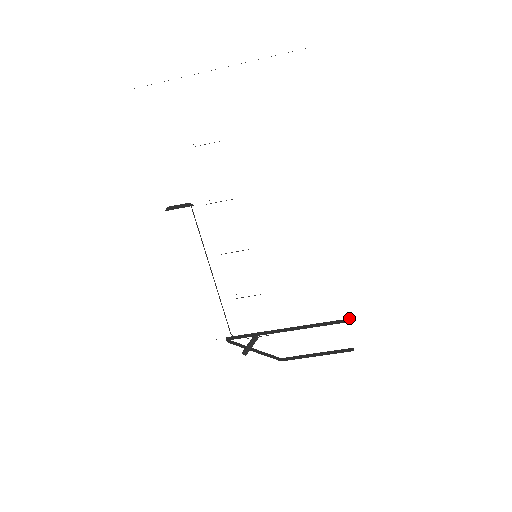
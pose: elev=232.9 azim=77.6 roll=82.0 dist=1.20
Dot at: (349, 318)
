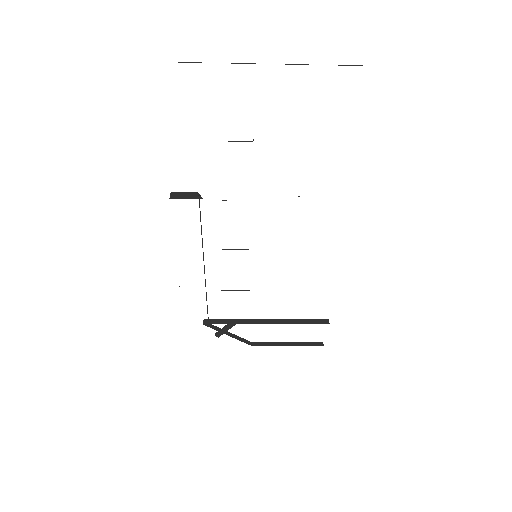
Dot at: (328, 319)
